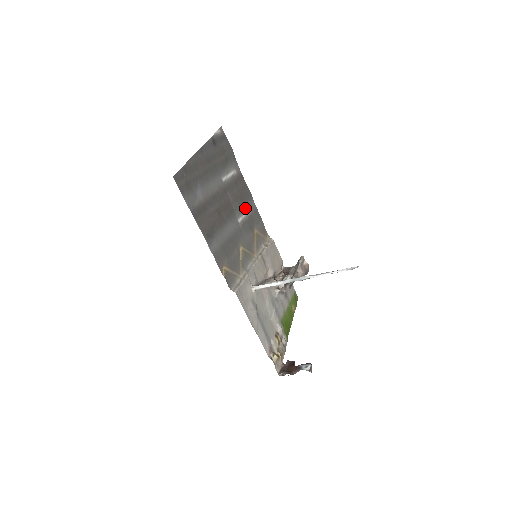
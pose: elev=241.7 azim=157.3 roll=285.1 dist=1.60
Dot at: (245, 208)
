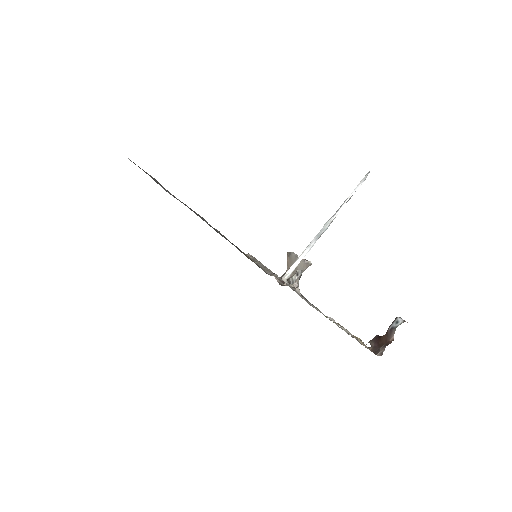
Dot at: occluded
